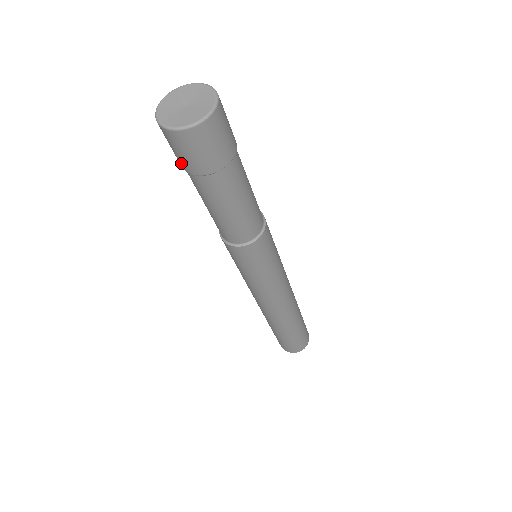
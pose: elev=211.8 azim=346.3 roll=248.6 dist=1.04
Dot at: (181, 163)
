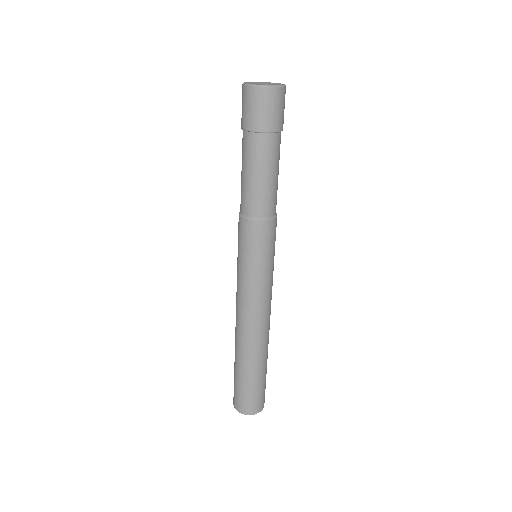
Dot at: (246, 121)
